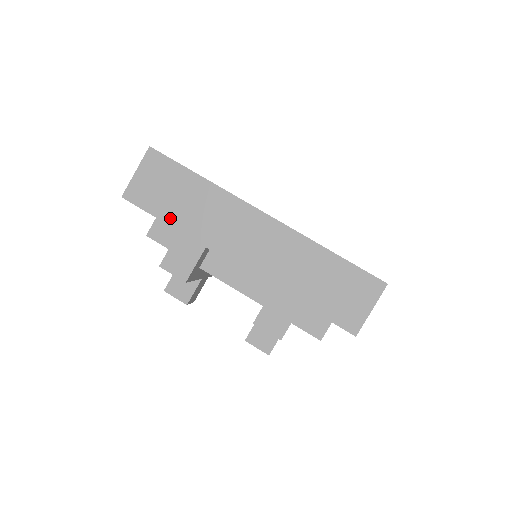
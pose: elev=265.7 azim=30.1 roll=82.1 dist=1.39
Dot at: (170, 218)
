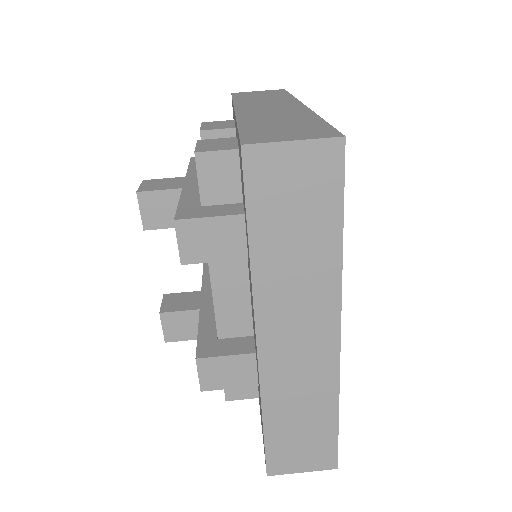
Dot at: (259, 235)
